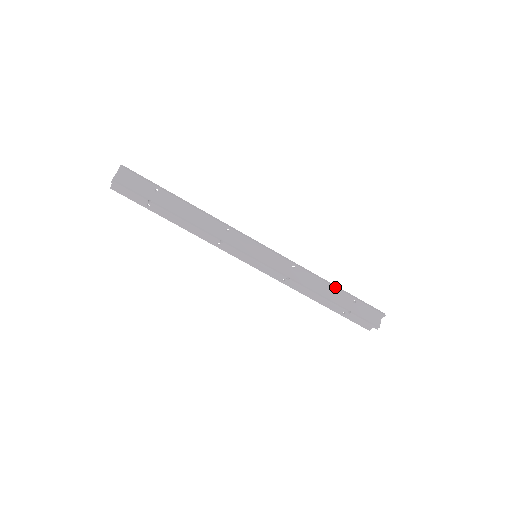
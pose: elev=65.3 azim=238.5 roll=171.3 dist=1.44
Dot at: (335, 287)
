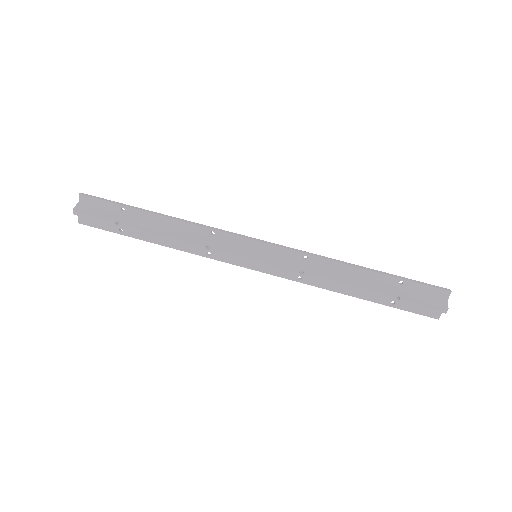
Dot at: (368, 270)
